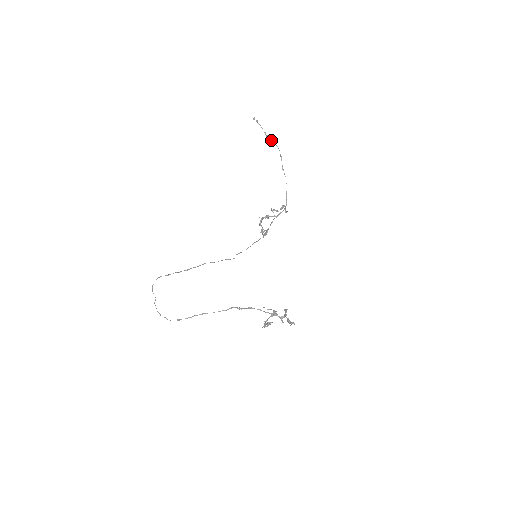
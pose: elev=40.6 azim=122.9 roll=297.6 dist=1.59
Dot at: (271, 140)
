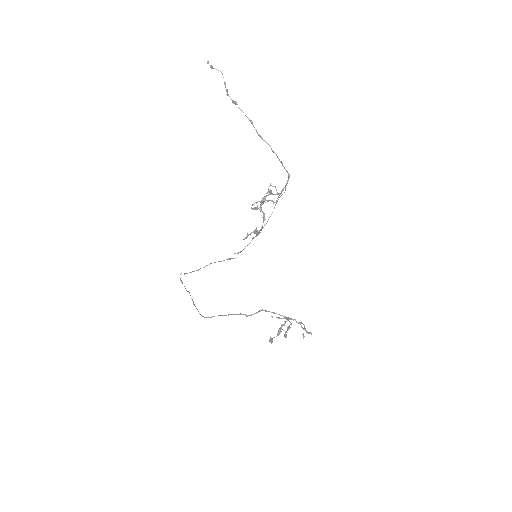
Dot at: (230, 98)
